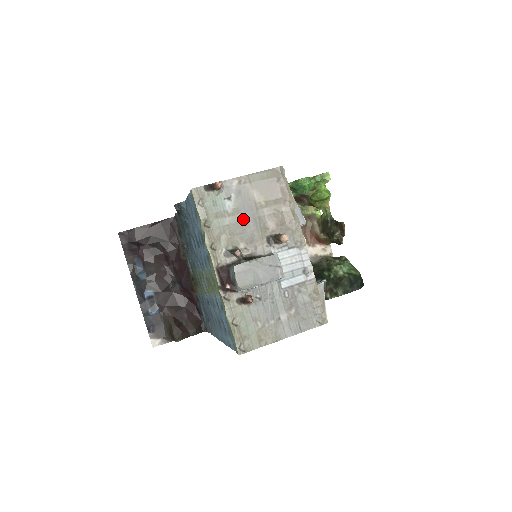
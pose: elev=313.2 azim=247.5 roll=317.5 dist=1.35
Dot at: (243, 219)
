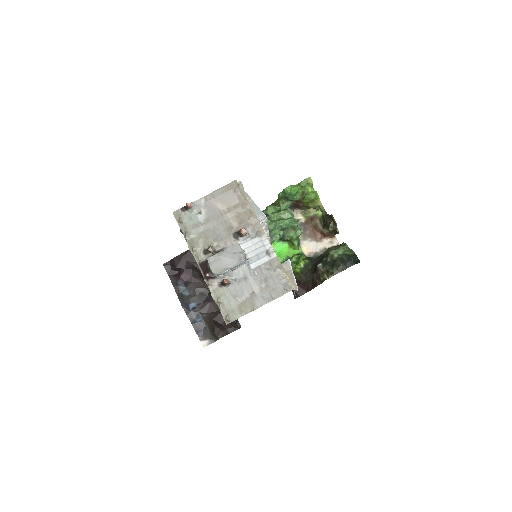
Dot at: (213, 225)
